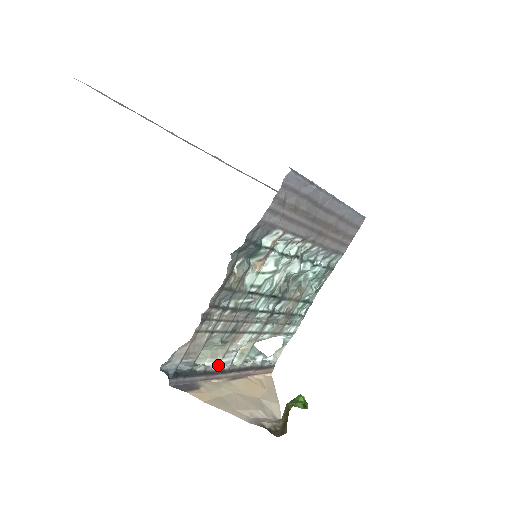
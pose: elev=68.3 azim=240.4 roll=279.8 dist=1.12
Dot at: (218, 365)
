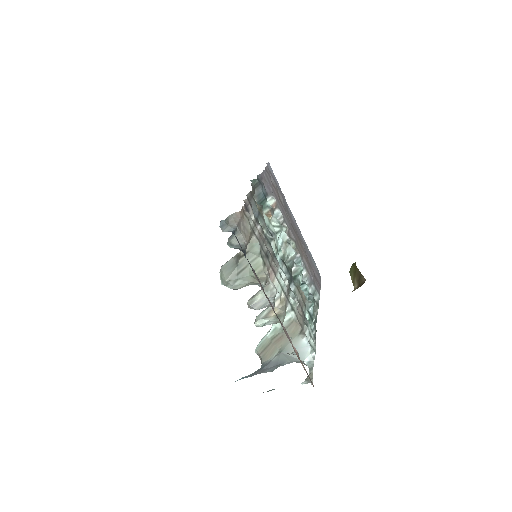
Dot at: (263, 288)
